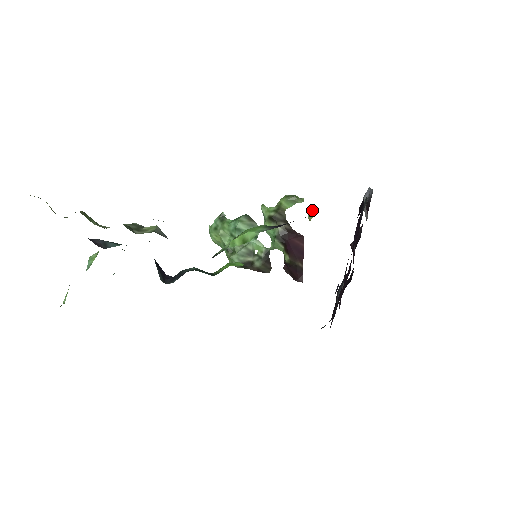
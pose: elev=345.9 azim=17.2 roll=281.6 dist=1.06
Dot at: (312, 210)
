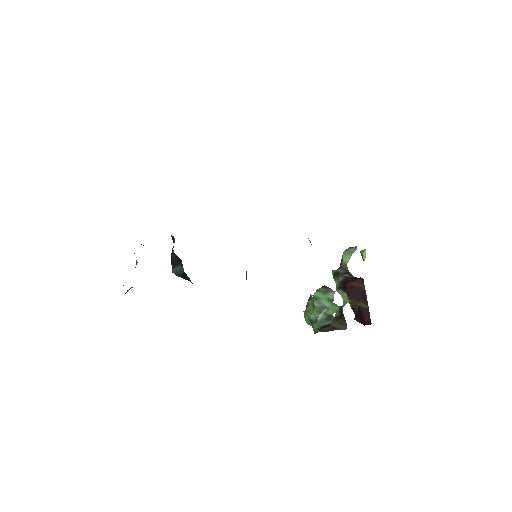
Dot at: (363, 251)
